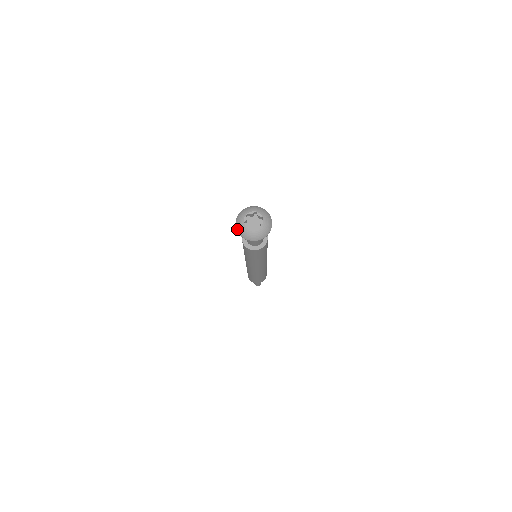
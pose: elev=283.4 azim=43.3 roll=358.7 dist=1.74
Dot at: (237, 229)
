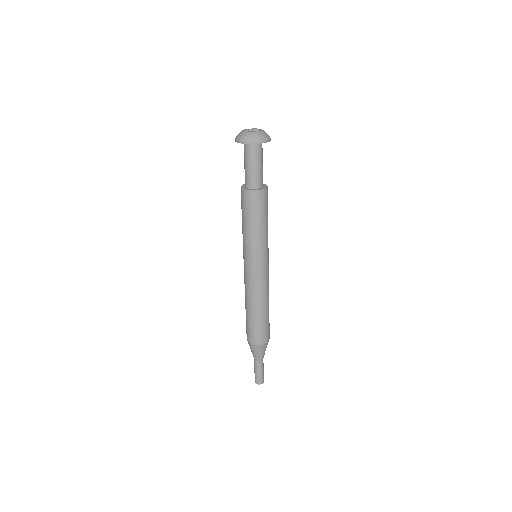
Dot at: (236, 137)
